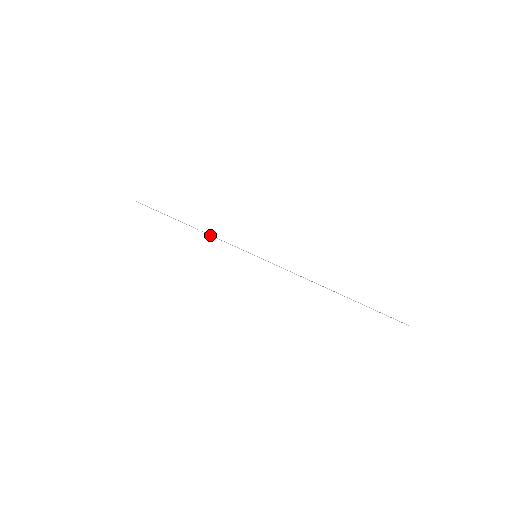
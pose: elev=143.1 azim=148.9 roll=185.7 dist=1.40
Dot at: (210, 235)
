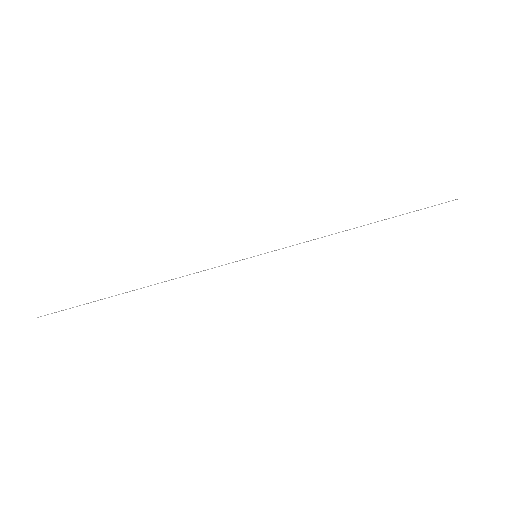
Dot at: (180, 277)
